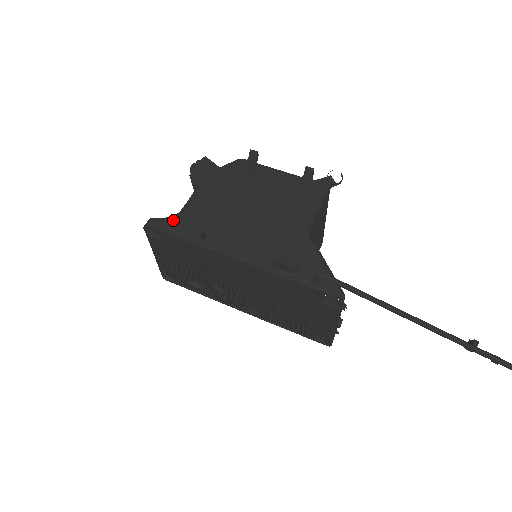
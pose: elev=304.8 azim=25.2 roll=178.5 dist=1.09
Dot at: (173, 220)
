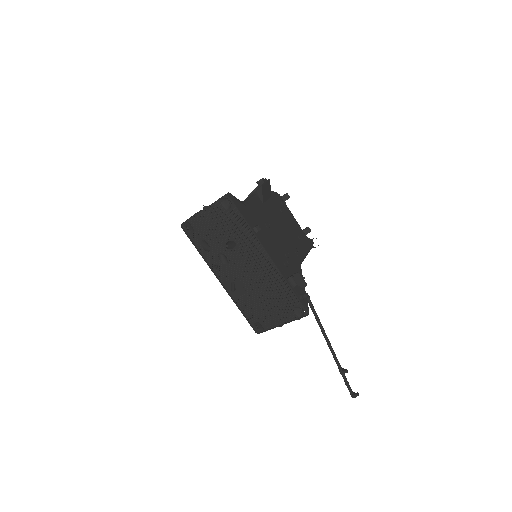
Dot at: (244, 205)
